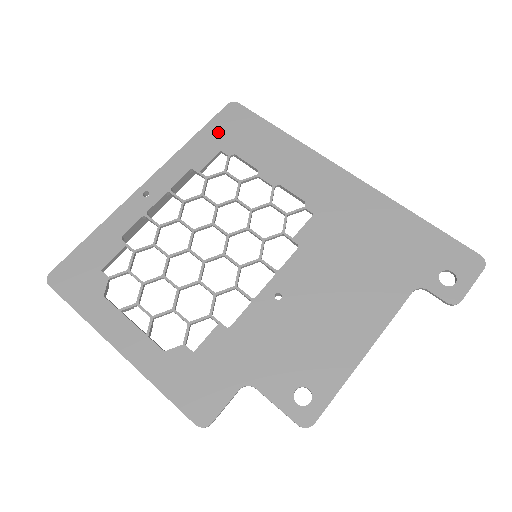
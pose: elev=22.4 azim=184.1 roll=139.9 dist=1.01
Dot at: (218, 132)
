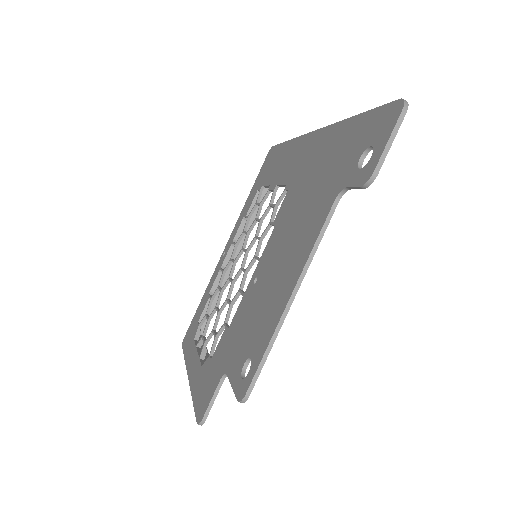
Dot at: (259, 178)
